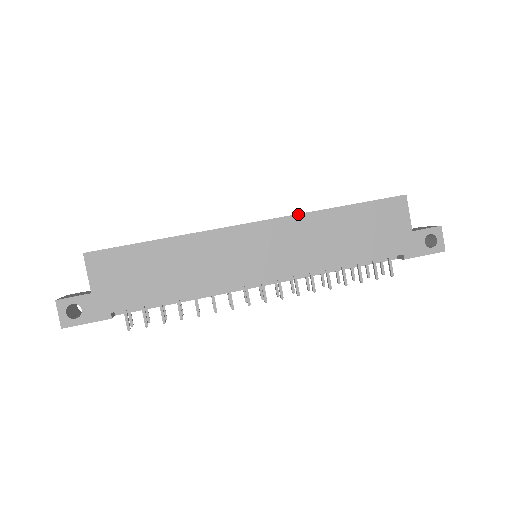
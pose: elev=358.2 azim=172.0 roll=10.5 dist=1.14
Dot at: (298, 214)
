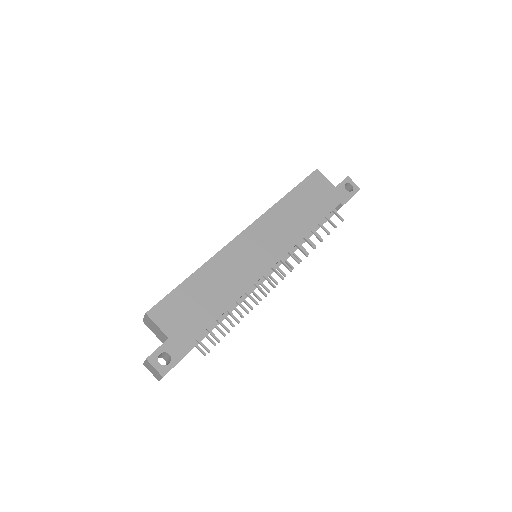
Dot at: (266, 212)
